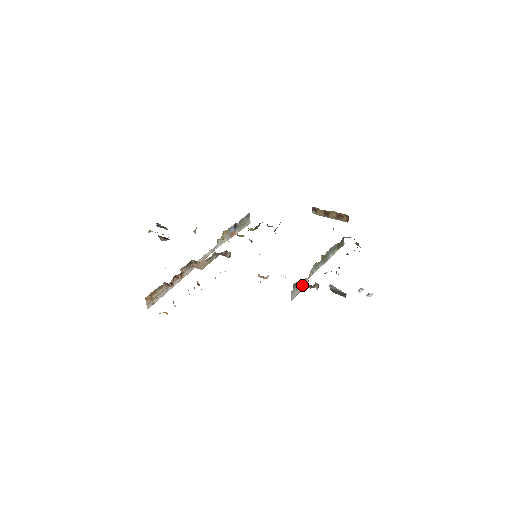
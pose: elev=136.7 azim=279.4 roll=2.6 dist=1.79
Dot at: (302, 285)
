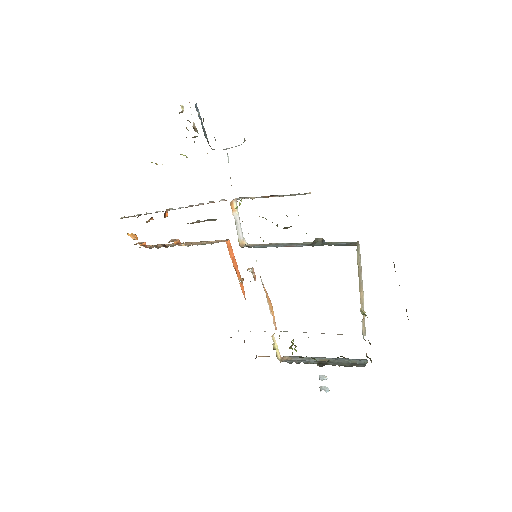
Dot at: occluded
